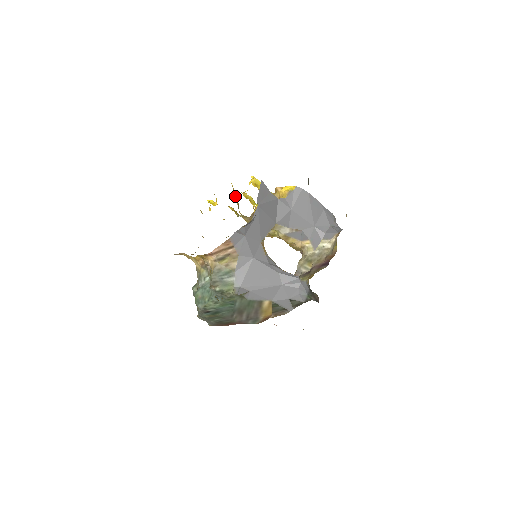
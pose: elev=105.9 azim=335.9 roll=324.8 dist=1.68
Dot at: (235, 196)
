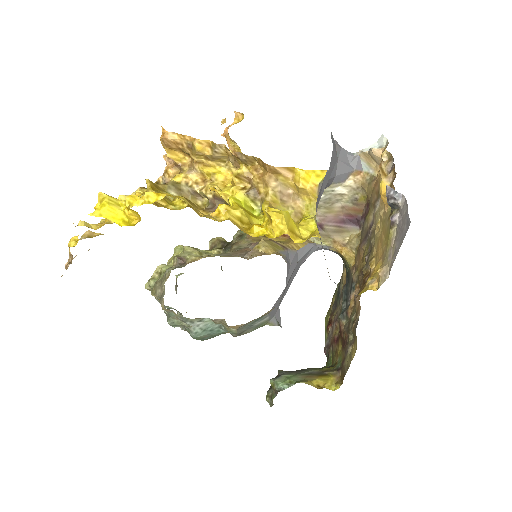
Dot at: occluded
